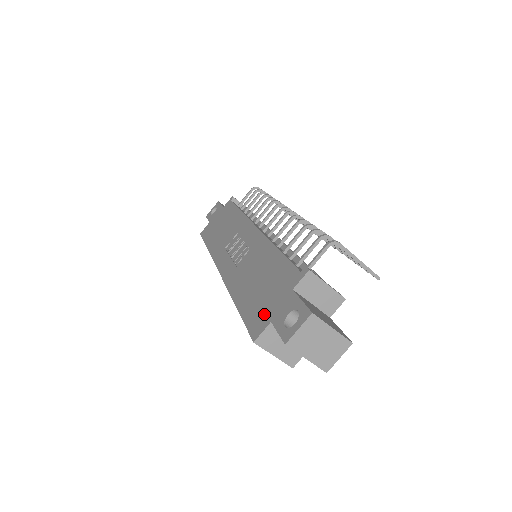
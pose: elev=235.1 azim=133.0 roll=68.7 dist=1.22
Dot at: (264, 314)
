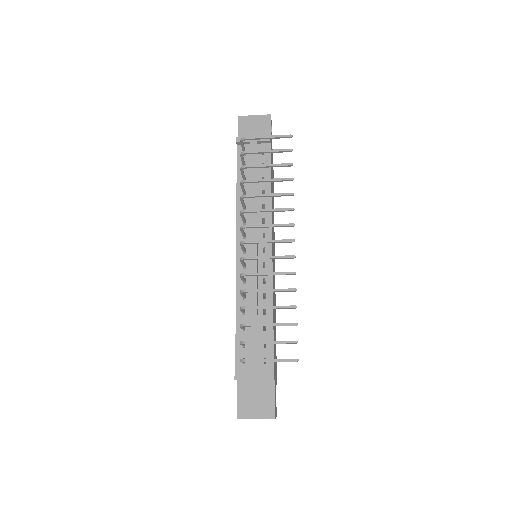
Dot at: occluded
